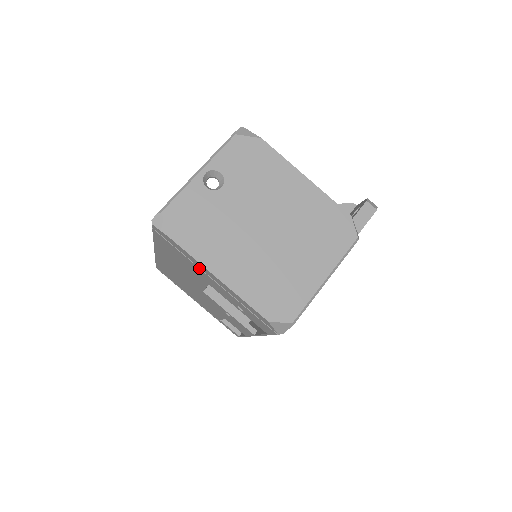
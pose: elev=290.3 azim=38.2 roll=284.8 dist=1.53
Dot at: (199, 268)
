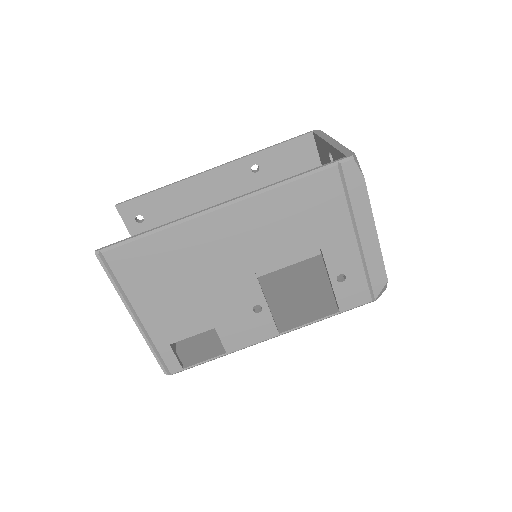
Dot at: (352, 221)
